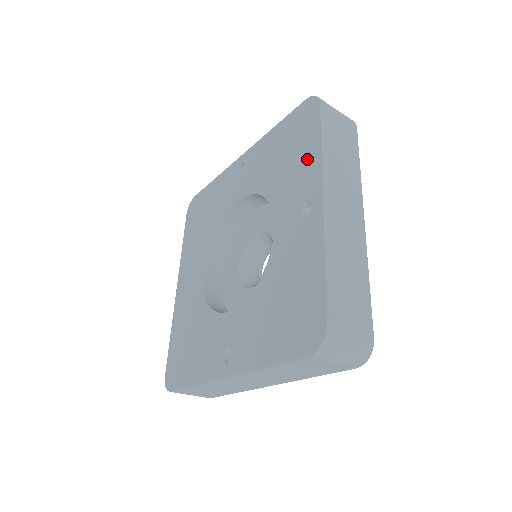
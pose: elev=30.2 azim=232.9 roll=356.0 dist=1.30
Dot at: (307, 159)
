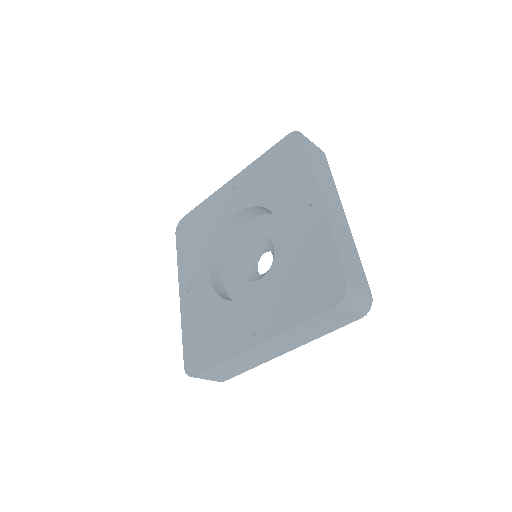
Dot at: (300, 175)
